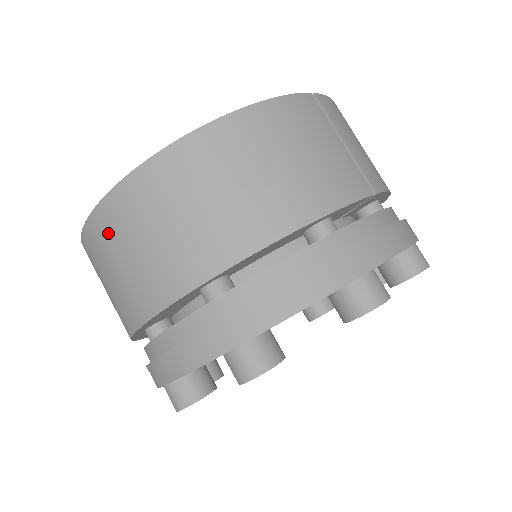
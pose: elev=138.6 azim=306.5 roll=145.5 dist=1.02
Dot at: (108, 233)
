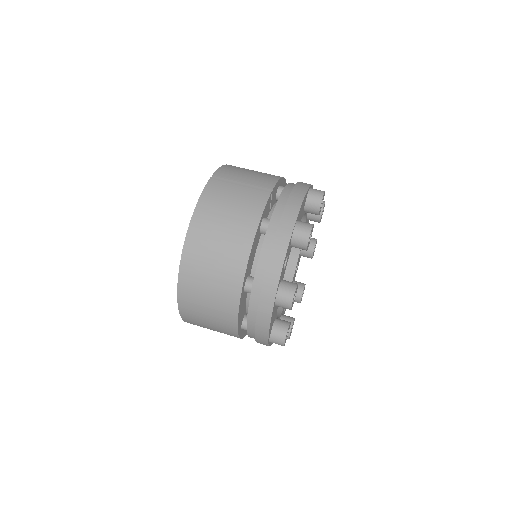
Dot at: (191, 305)
